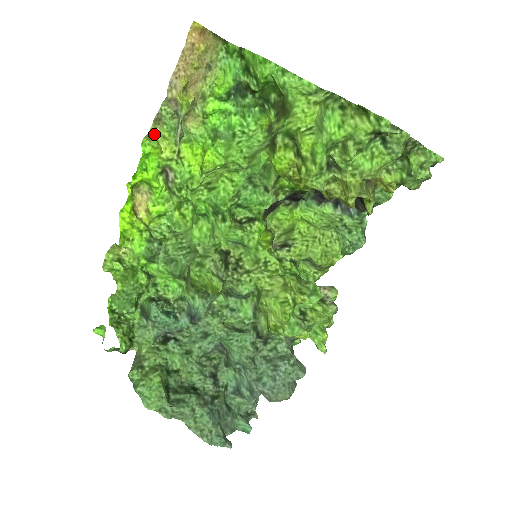
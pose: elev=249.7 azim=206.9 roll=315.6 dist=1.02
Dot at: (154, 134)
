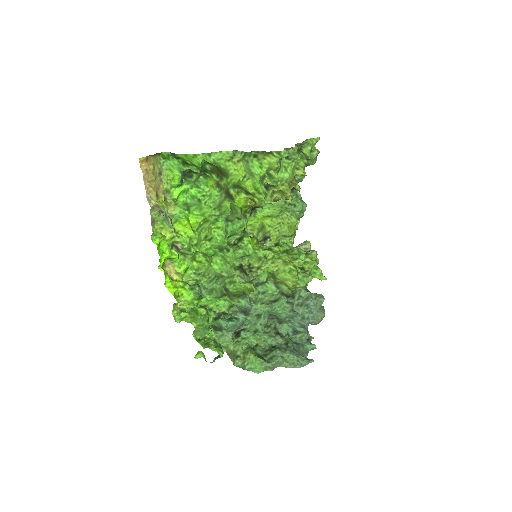
Dot at: (155, 231)
